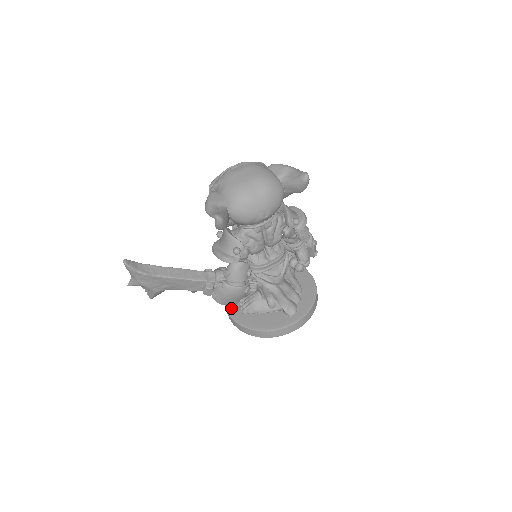
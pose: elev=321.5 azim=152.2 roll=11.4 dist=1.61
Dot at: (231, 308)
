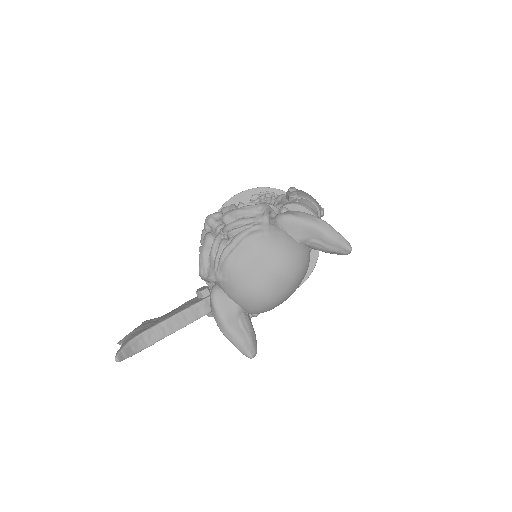
Dot at: occluded
